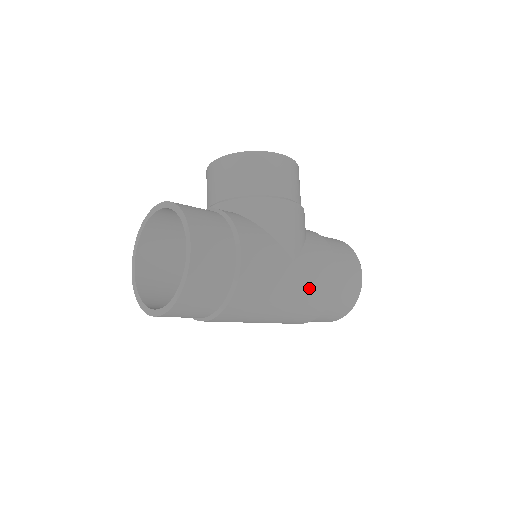
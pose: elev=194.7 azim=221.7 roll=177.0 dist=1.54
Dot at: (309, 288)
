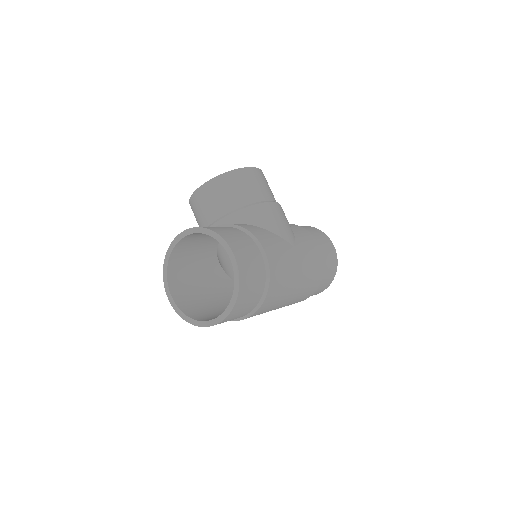
Dot at: (310, 266)
